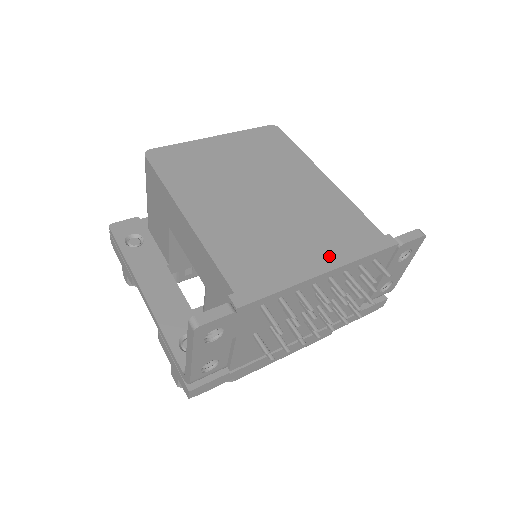
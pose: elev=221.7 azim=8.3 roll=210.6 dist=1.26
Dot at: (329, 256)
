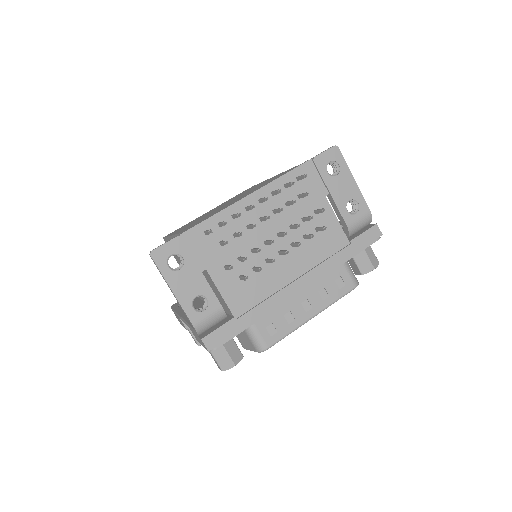
Dot at: (255, 190)
